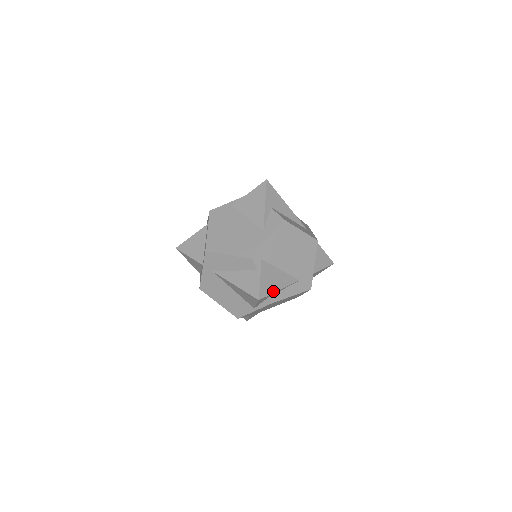
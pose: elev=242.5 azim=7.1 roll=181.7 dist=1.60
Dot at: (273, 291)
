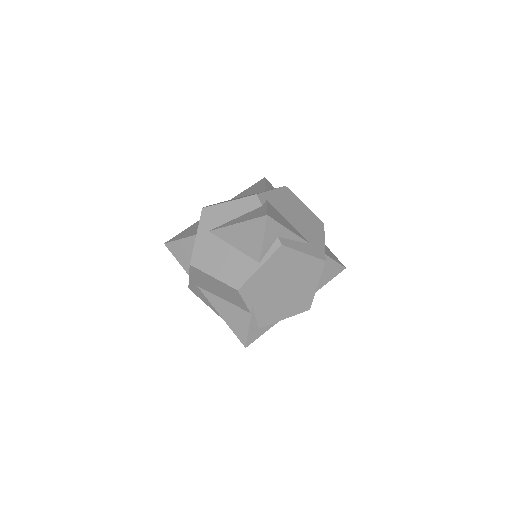
Dot at: (282, 225)
